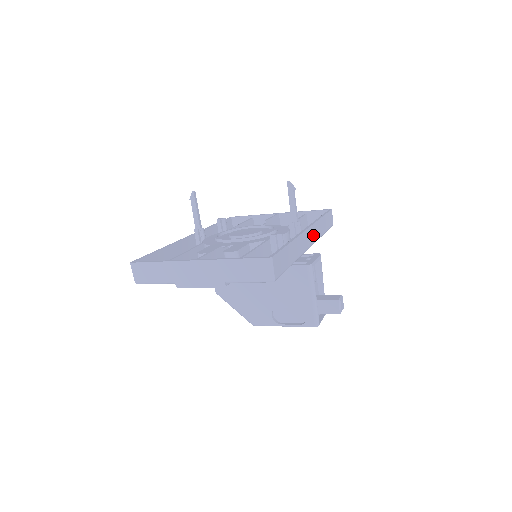
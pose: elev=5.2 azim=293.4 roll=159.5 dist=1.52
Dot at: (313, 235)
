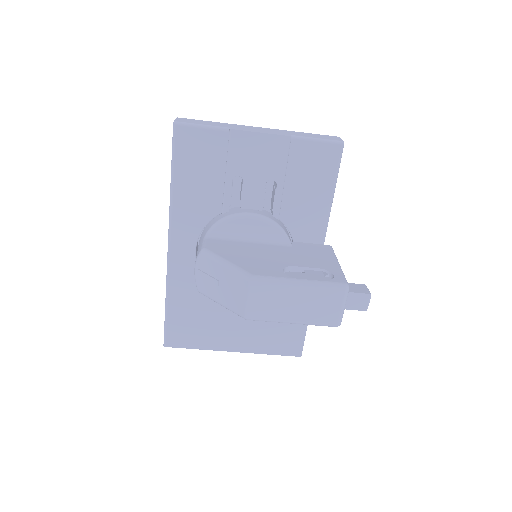
Dot at: occluded
